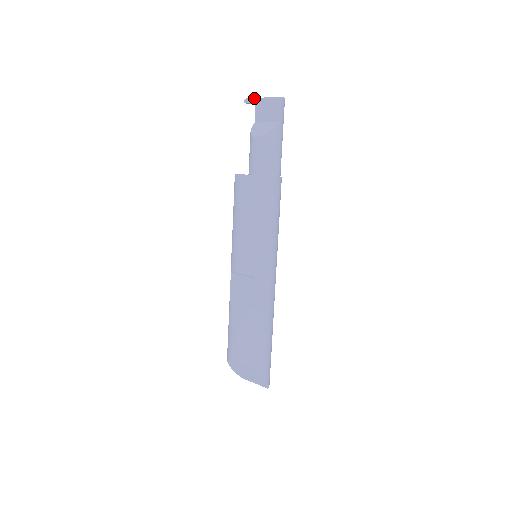
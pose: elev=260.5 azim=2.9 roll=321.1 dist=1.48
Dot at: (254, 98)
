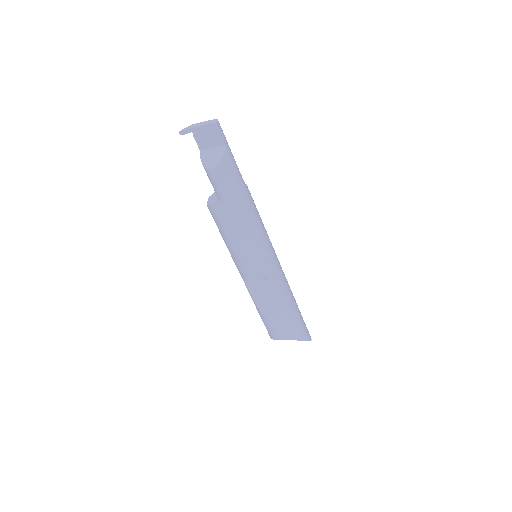
Dot at: (188, 129)
